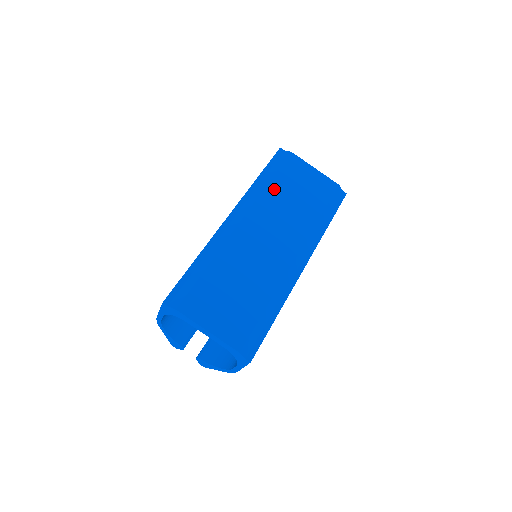
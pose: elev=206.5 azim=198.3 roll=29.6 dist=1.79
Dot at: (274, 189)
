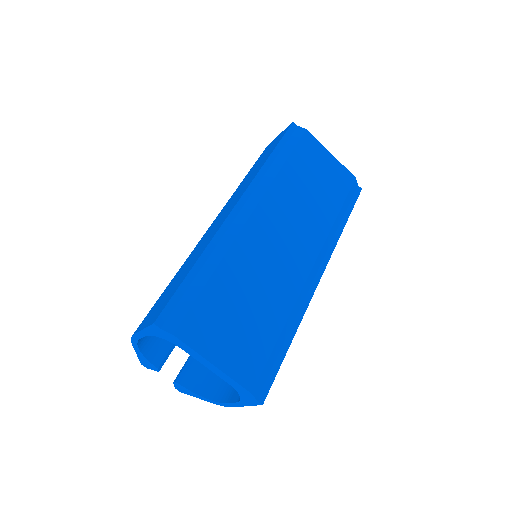
Dot at: (289, 175)
